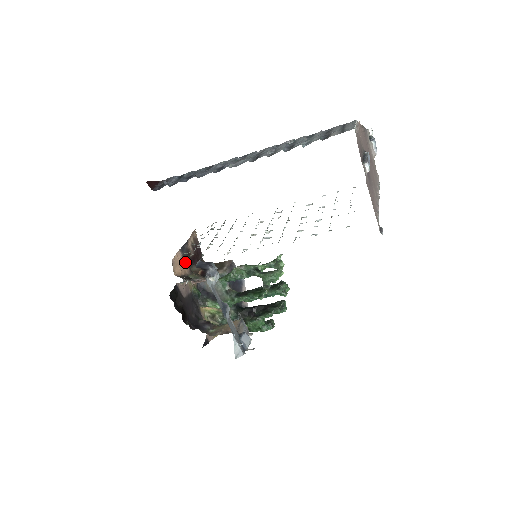
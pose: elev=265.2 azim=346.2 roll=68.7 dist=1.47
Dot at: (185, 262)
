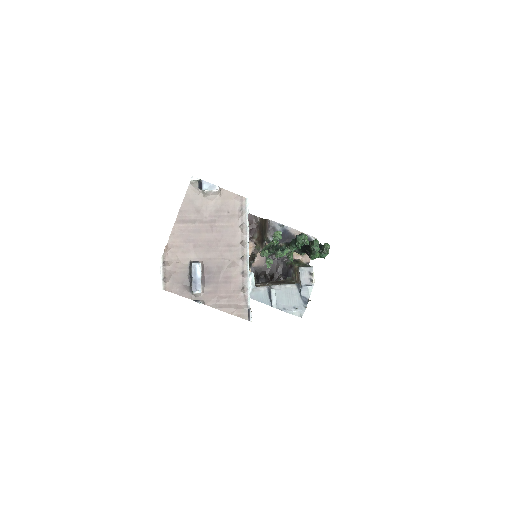
Dot at: occluded
